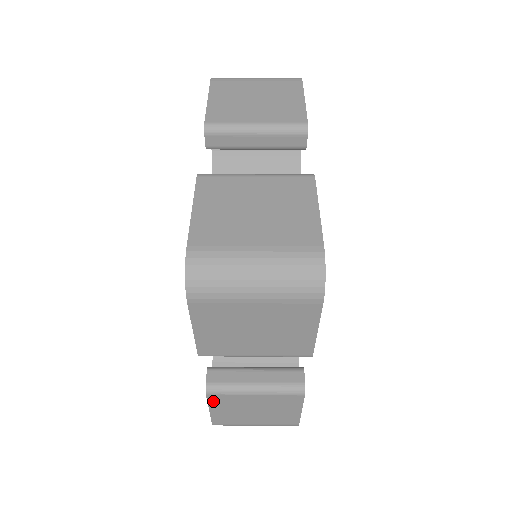
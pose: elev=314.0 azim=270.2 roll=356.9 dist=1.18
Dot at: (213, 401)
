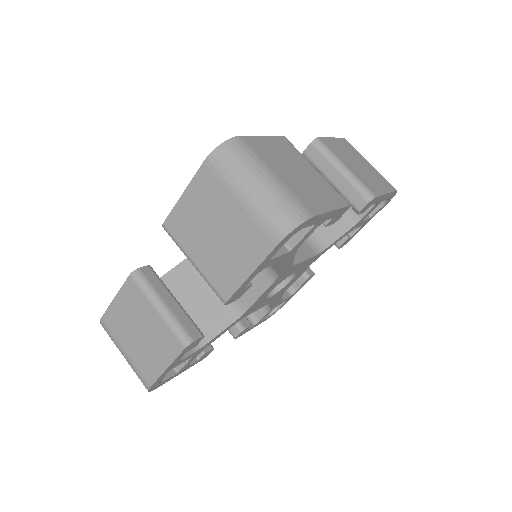
Dot at: occluded
